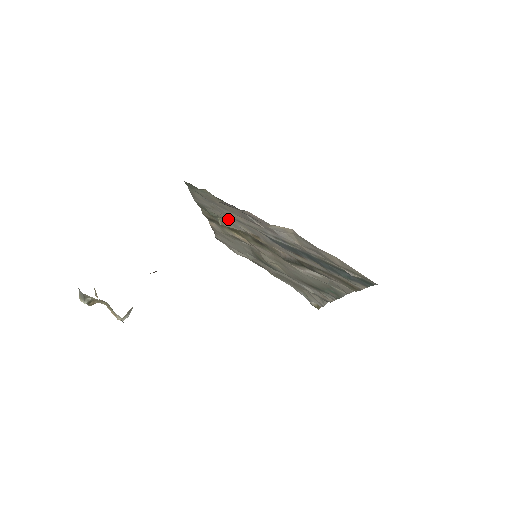
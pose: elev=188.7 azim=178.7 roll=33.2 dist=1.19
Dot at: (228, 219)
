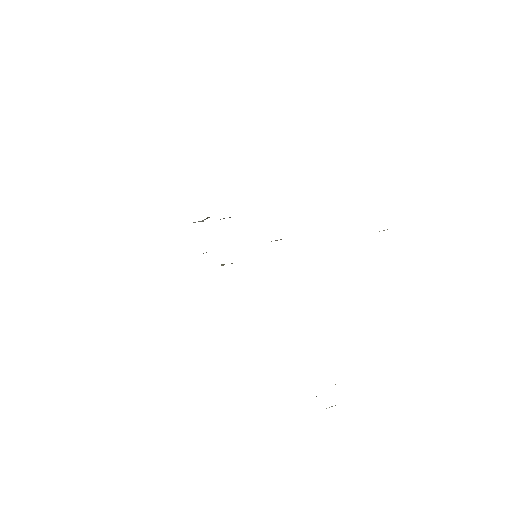
Dot at: occluded
